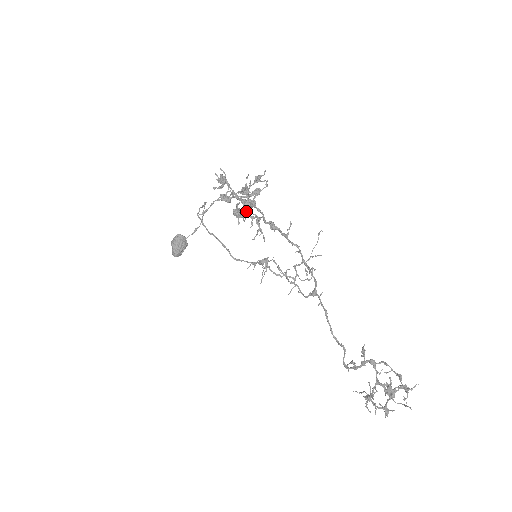
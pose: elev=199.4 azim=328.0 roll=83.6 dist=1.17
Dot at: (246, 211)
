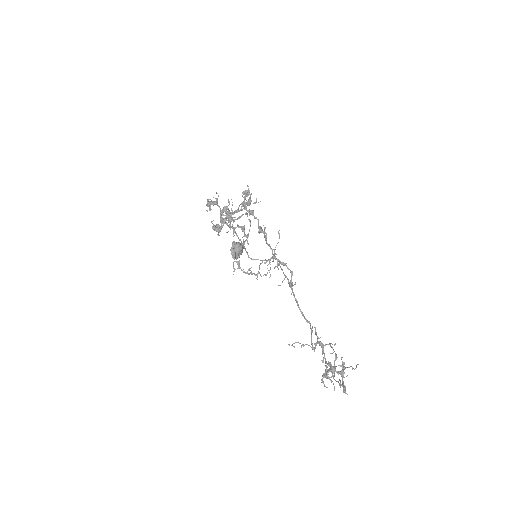
Dot at: (229, 224)
